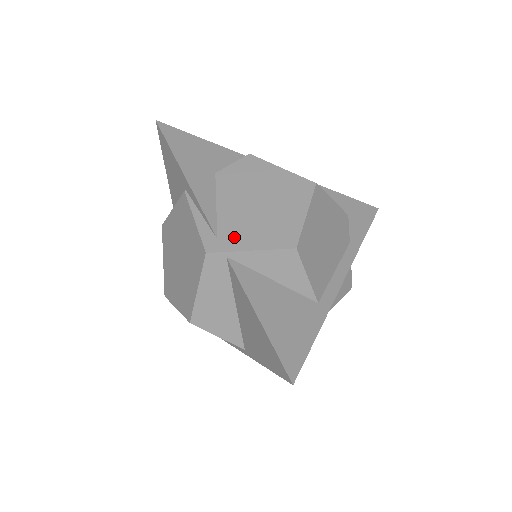
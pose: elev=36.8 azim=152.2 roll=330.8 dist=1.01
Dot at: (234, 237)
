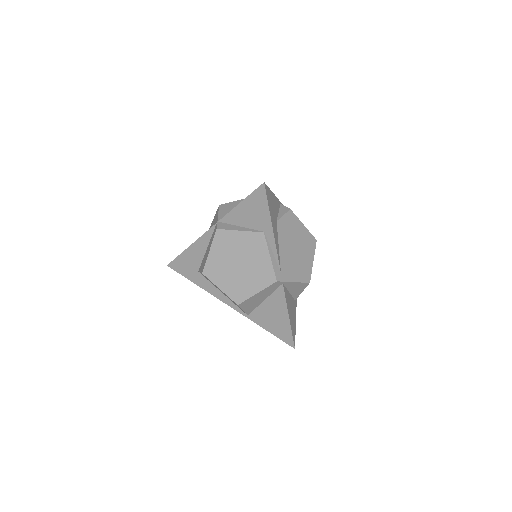
Dot at: (287, 272)
